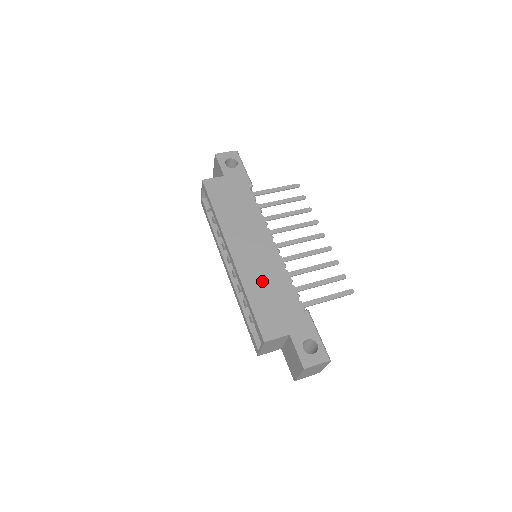
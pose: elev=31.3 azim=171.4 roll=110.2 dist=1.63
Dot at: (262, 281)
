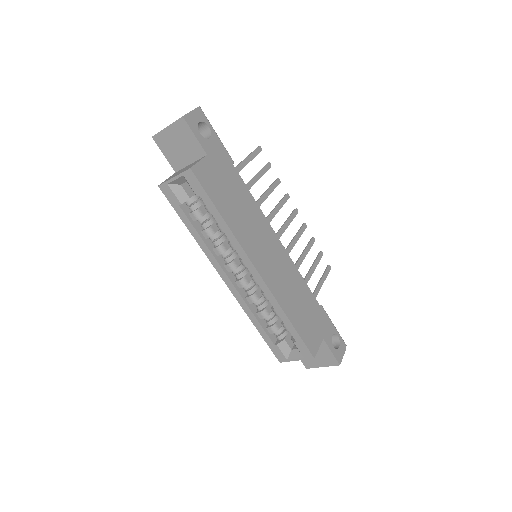
Dot at: (290, 293)
